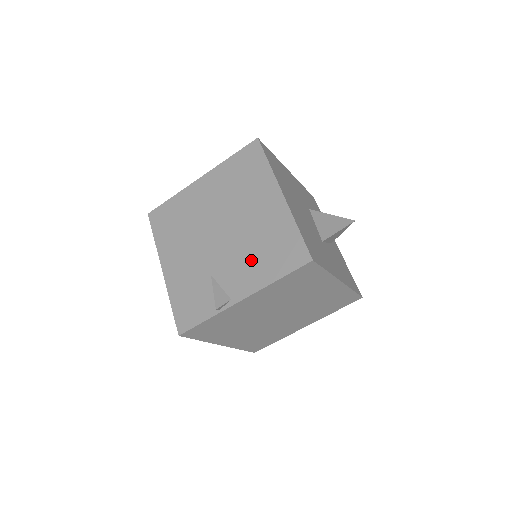
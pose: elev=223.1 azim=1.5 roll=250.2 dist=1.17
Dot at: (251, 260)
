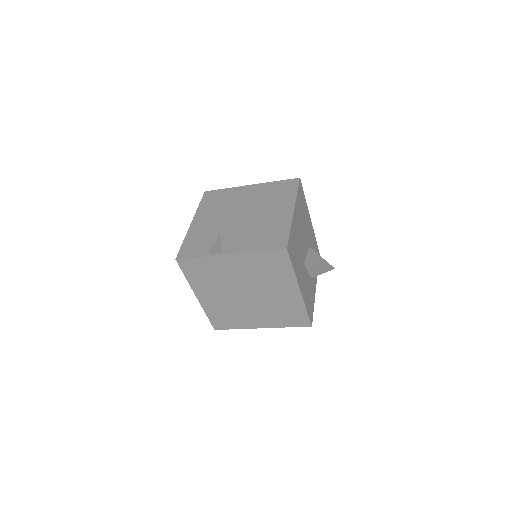
Dot at: (250, 236)
